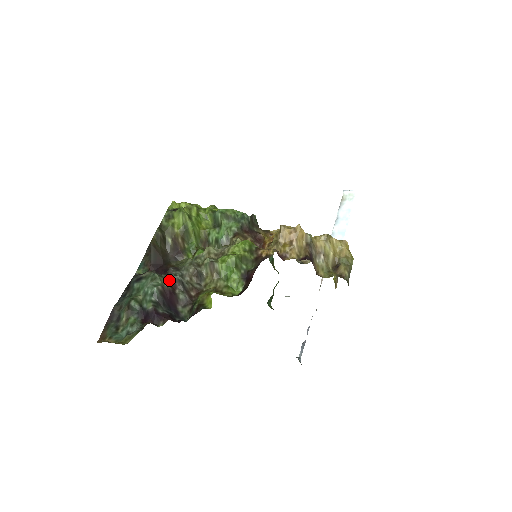
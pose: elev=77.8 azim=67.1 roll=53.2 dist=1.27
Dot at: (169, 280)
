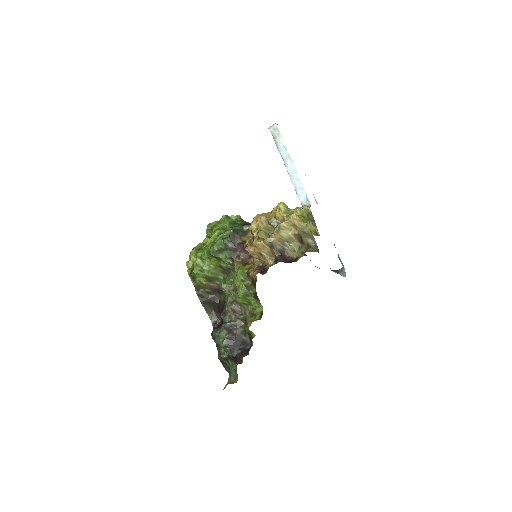
Dot at: (226, 330)
